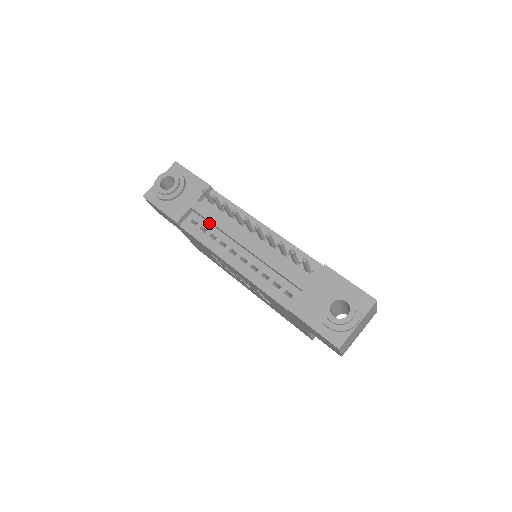
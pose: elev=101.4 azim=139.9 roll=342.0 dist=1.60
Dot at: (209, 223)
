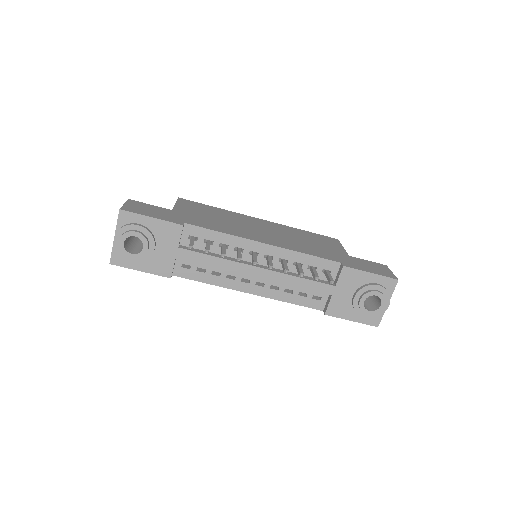
Dot at: occluded
